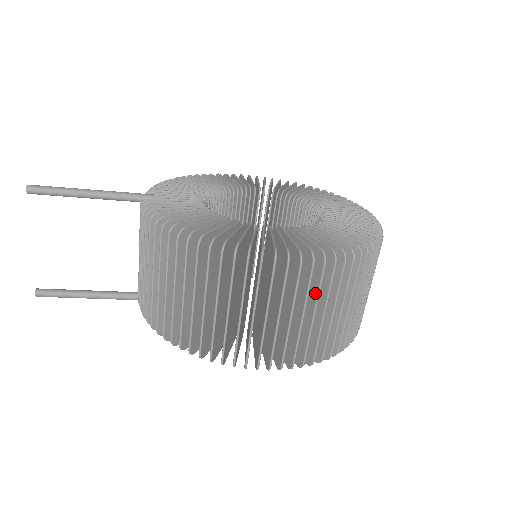
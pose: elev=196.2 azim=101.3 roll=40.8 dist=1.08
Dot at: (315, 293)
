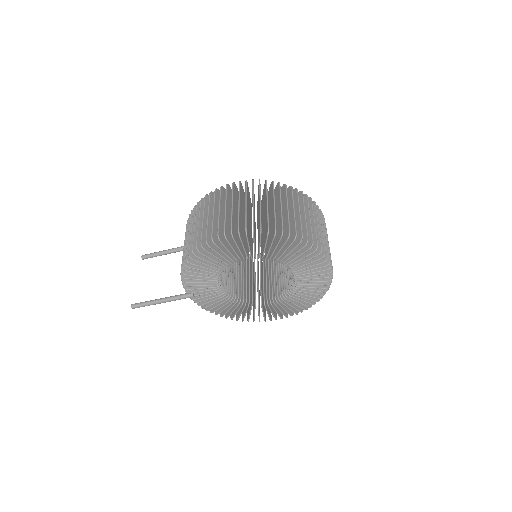
Dot at: (252, 195)
